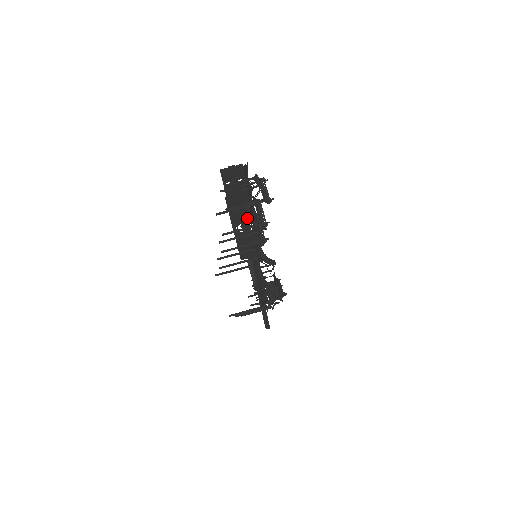
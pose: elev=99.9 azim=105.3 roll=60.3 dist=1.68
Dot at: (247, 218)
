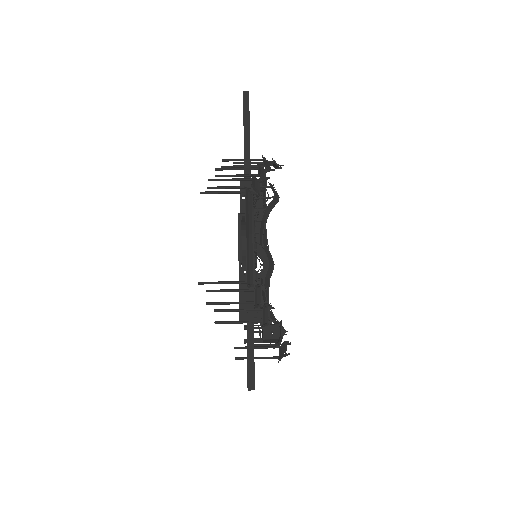
Dot at: (257, 250)
